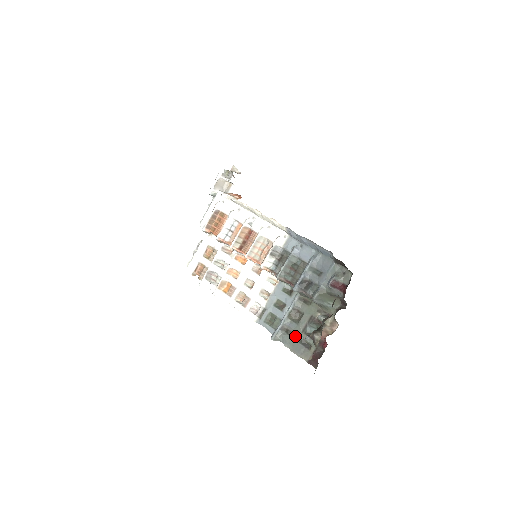
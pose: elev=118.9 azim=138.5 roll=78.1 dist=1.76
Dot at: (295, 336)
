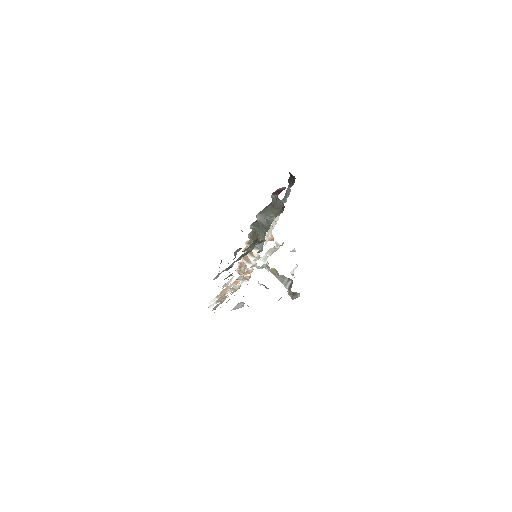
Dot at: occluded
